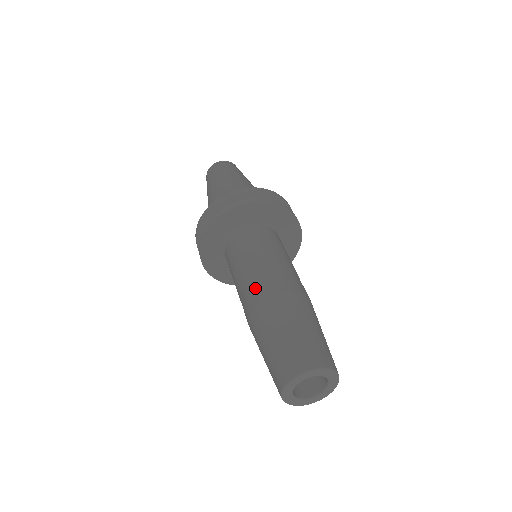
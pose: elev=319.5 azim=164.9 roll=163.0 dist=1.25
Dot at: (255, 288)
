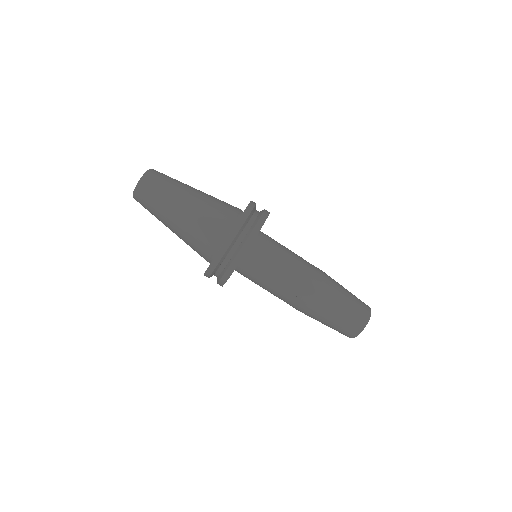
Dot at: (300, 293)
